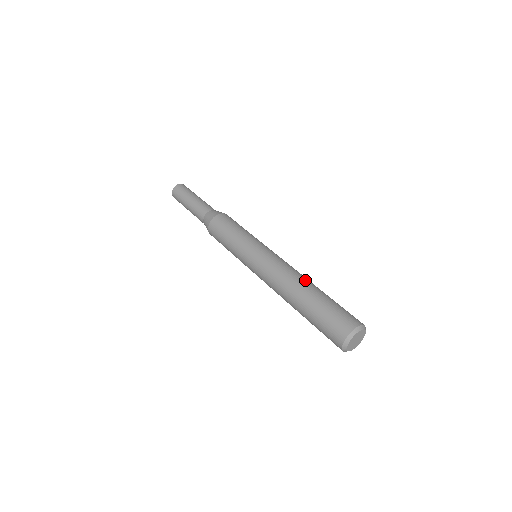
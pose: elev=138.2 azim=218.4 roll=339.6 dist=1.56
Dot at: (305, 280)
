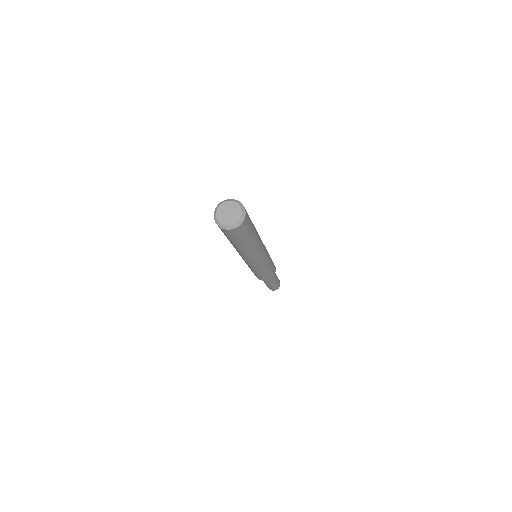
Dot at: occluded
